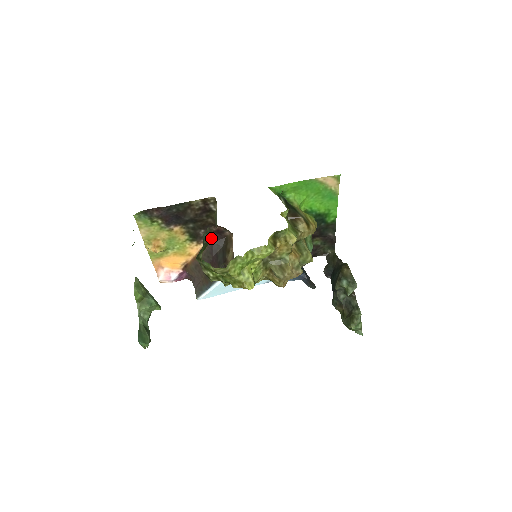
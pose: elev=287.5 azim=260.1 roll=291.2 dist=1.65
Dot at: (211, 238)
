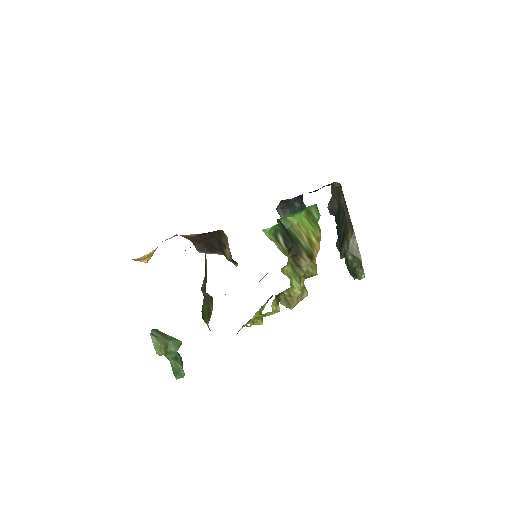
Dot at: occluded
